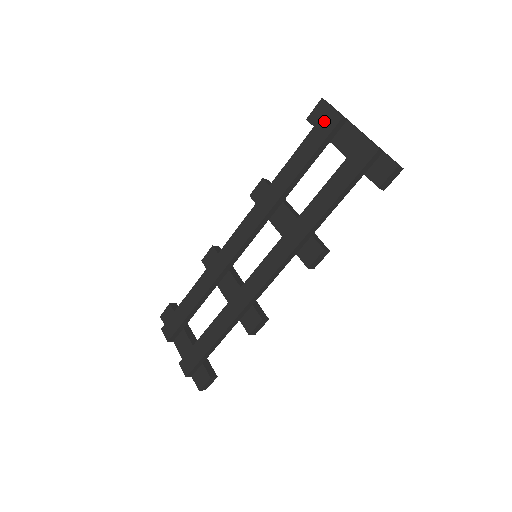
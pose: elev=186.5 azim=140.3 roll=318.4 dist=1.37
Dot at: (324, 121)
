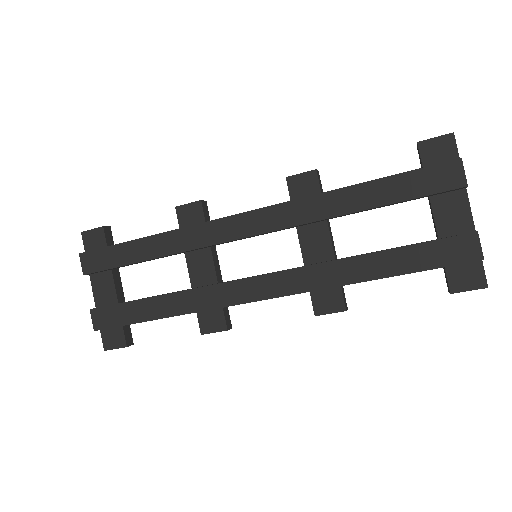
Dot at: (443, 171)
